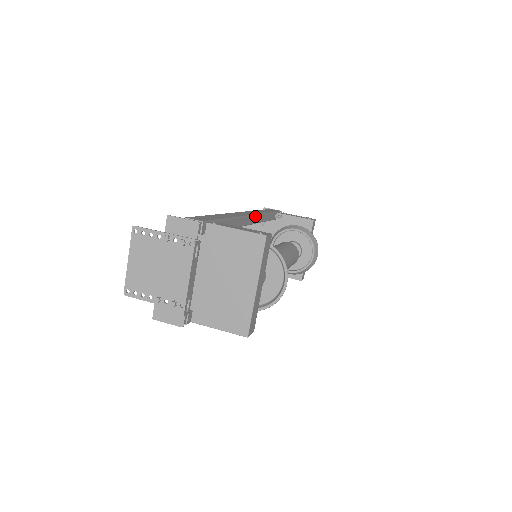
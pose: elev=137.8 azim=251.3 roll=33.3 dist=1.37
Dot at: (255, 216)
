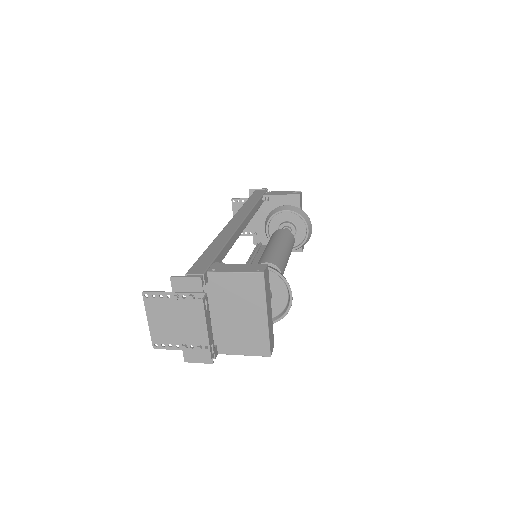
Dot at: (245, 220)
